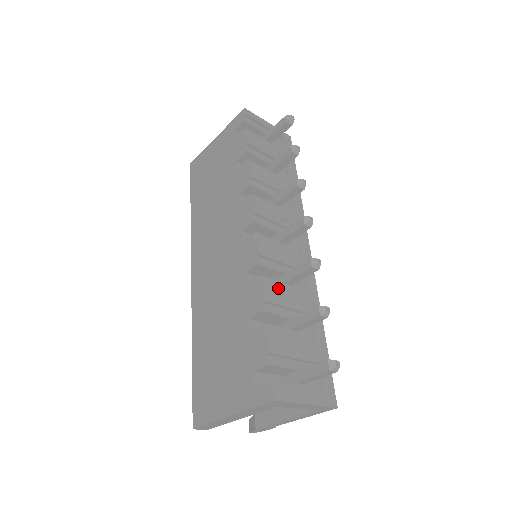
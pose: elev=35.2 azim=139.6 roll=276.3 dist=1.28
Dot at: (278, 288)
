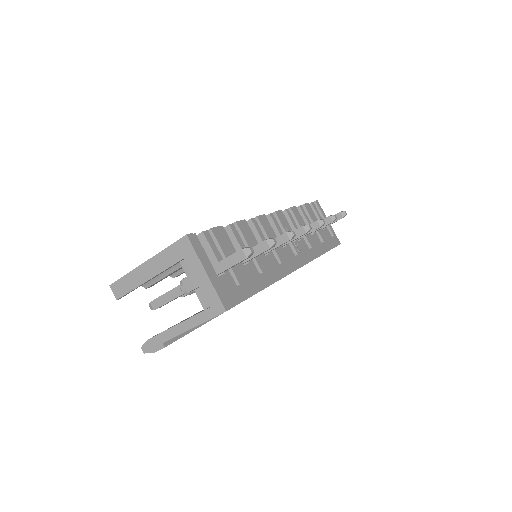
Dot at: (252, 235)
